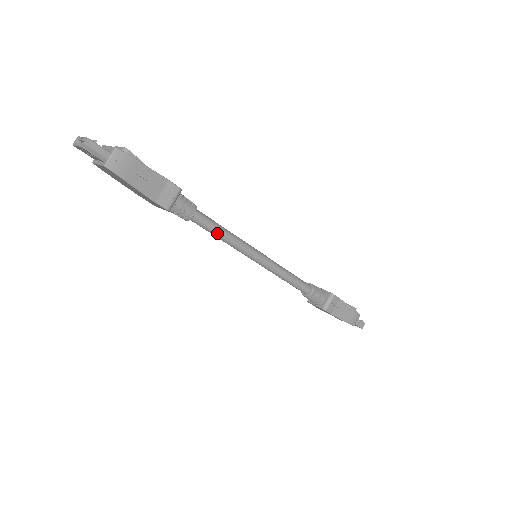
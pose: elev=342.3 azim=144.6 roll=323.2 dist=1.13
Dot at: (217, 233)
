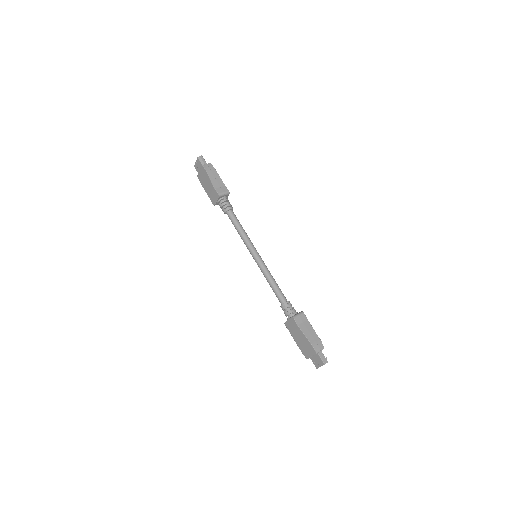
Dot at: (238, 226)
